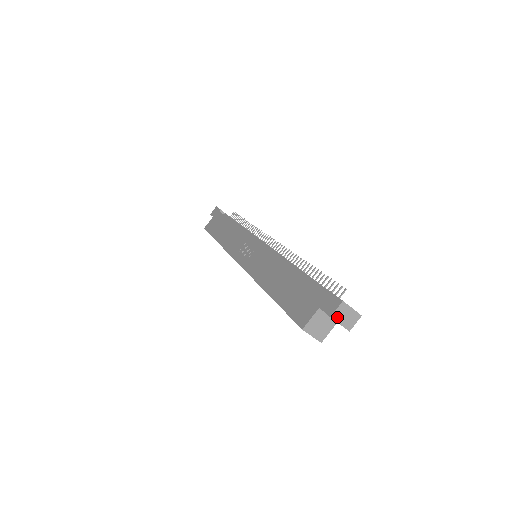
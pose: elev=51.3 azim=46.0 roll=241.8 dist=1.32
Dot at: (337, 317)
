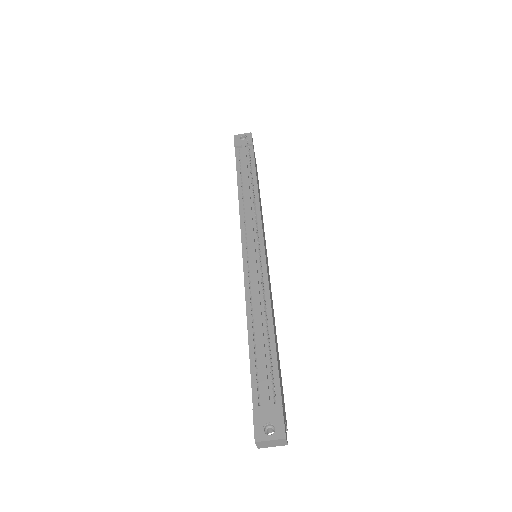
Dot at: (264, 446)
